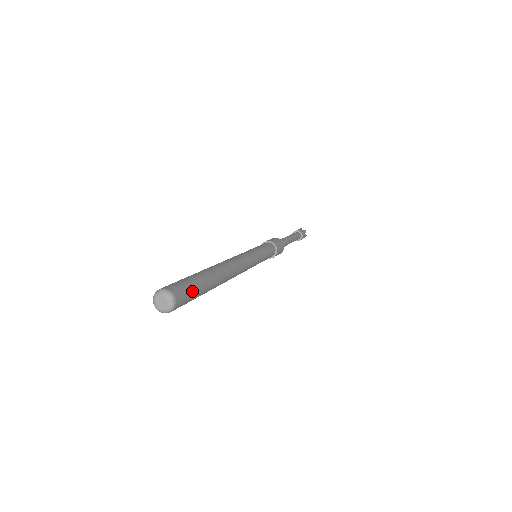
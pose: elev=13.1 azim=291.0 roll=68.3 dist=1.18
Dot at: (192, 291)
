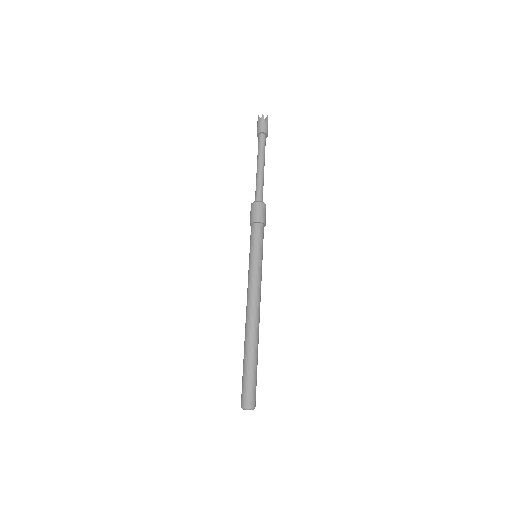
Dot at: occluded
